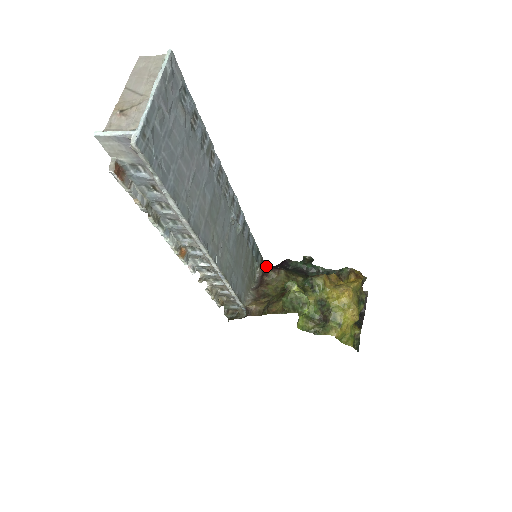
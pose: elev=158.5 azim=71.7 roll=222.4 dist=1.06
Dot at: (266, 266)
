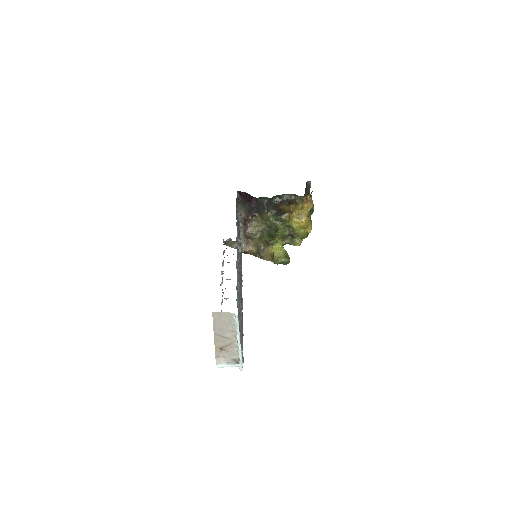
Dot at: (237, 193)
